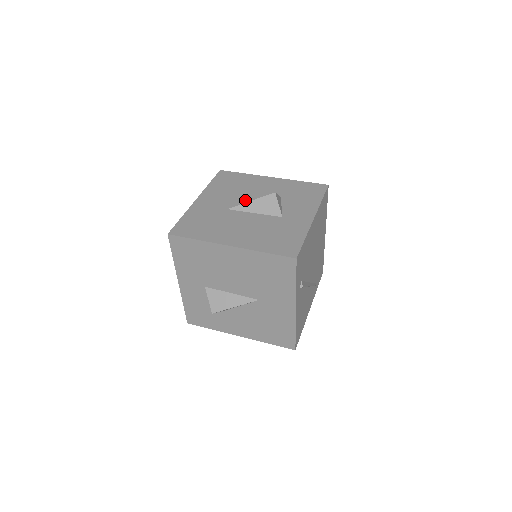
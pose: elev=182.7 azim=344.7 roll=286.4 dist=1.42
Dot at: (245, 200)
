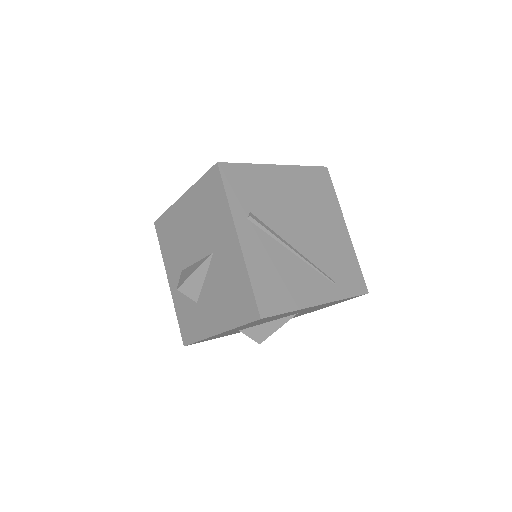
Dot at: occluded
